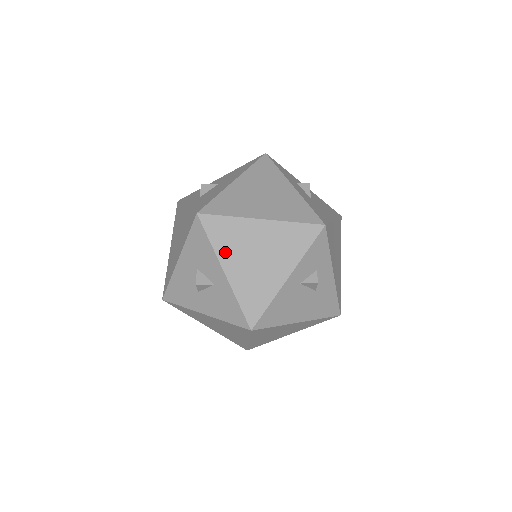
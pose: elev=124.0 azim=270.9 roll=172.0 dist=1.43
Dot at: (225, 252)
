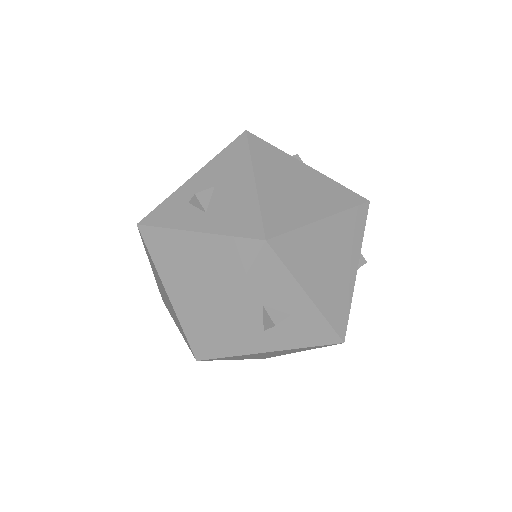
Dot at: (304, 273)
